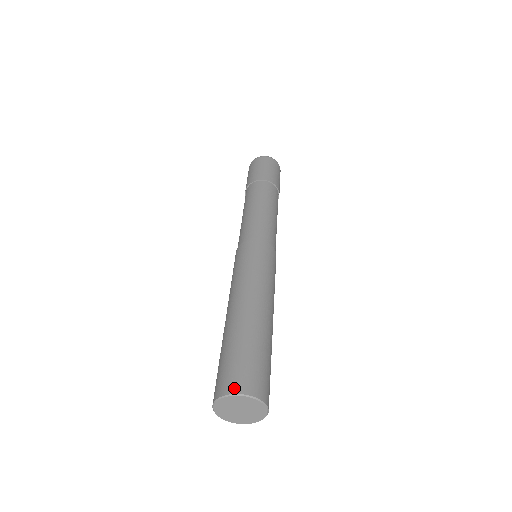
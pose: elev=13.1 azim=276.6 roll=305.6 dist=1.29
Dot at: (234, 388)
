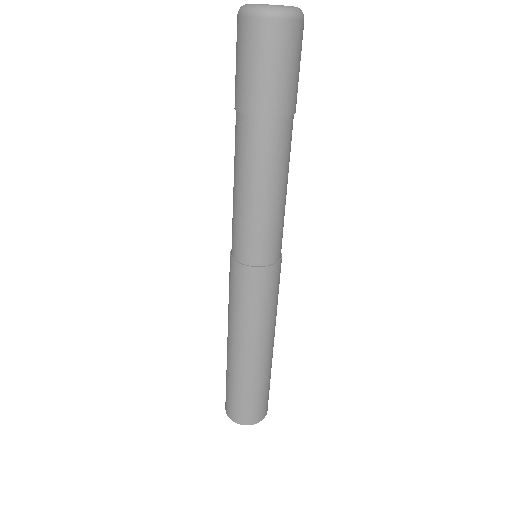
Dot at: (238, 421)
